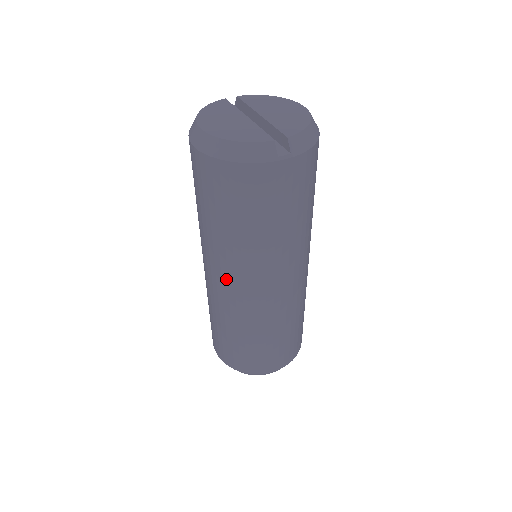
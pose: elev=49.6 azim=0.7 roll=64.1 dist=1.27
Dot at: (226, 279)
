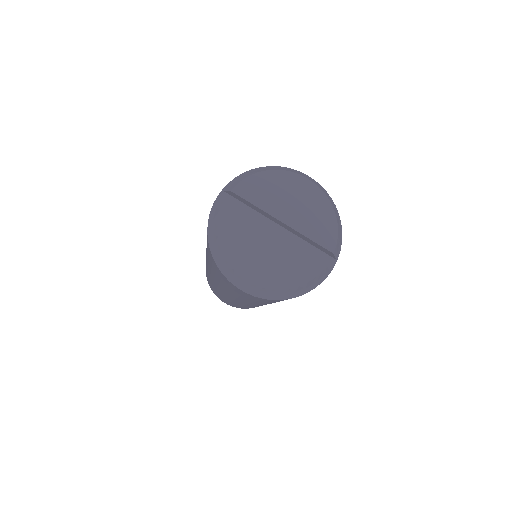
Dot at: (260, 305)
